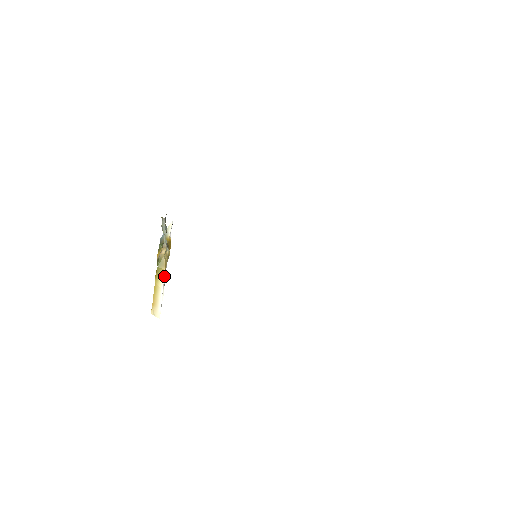
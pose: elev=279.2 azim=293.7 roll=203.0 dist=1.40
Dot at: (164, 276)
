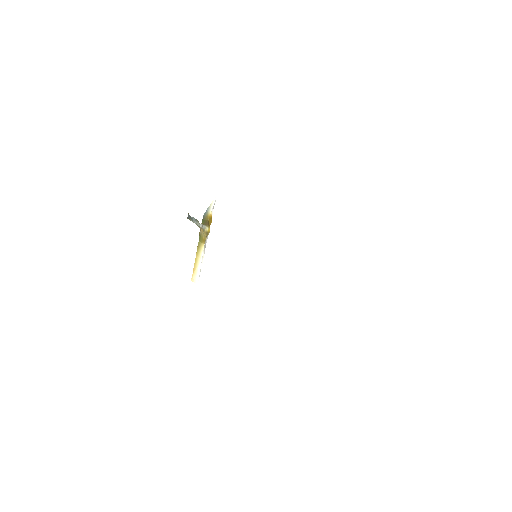
Dot at: (203, 249)
